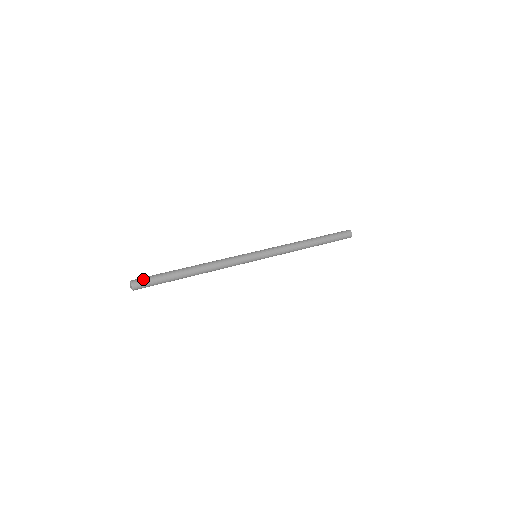
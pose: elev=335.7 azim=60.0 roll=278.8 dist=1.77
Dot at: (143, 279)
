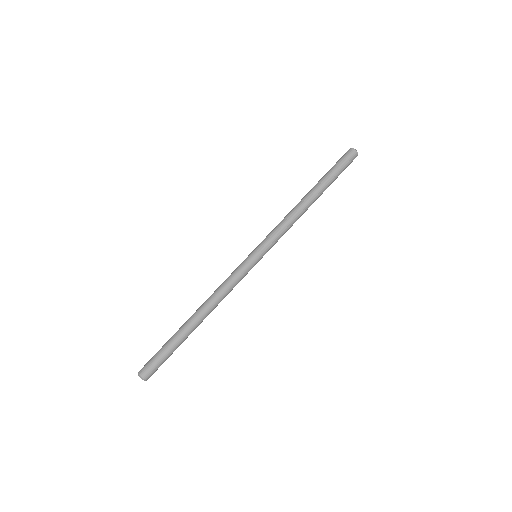
Dot at: (152, 368)
